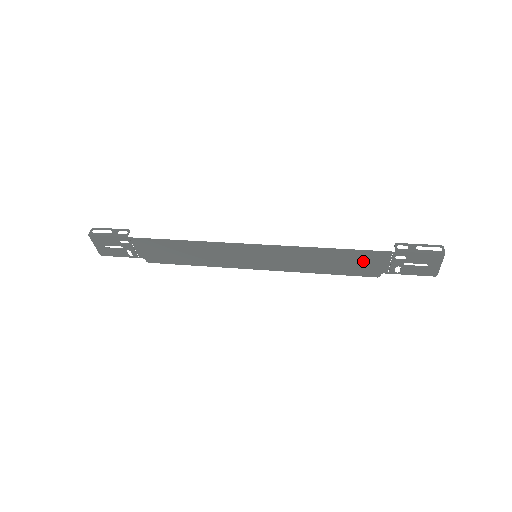
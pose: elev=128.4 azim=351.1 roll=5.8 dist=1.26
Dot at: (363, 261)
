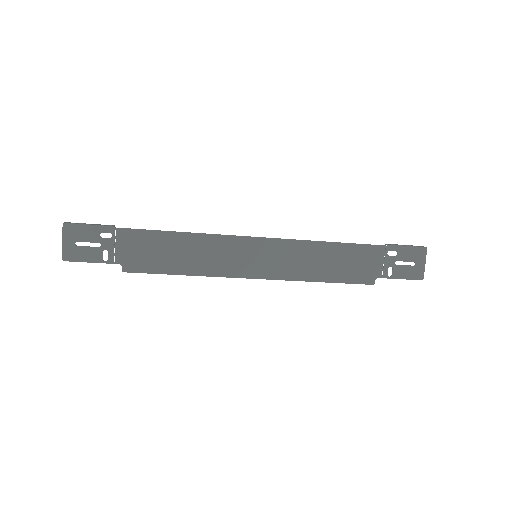
Dot at: (360, 260)
